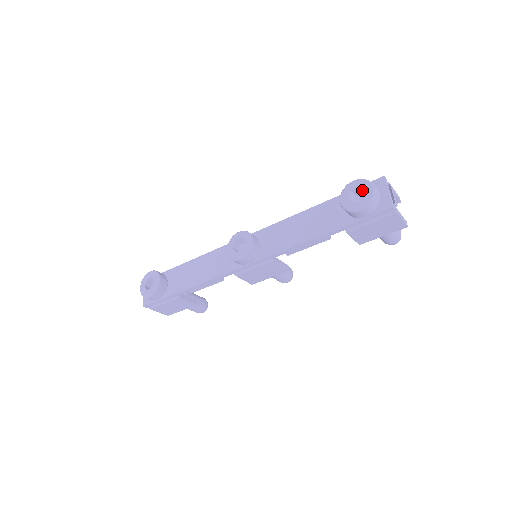
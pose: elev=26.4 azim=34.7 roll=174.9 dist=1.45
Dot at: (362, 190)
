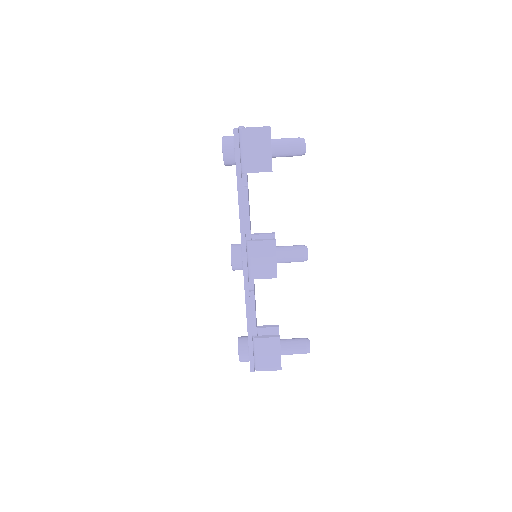
Dot at: occluded
